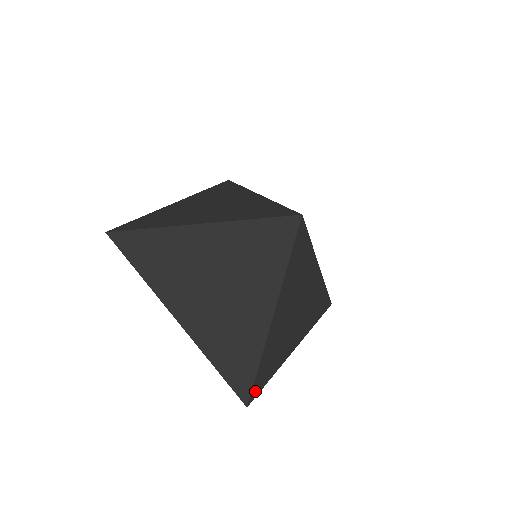
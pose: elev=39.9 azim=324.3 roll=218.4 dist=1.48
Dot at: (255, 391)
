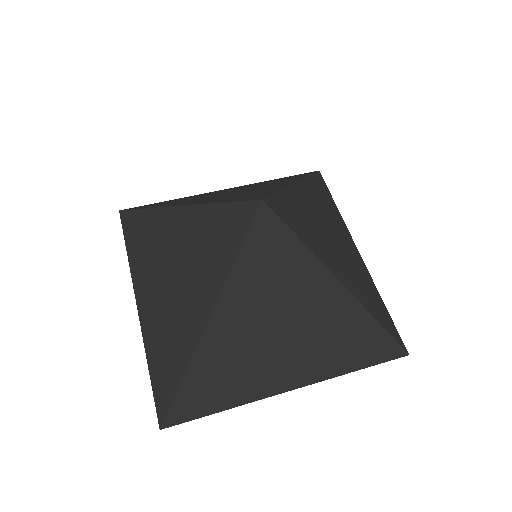
Dot at: (178, 415)
